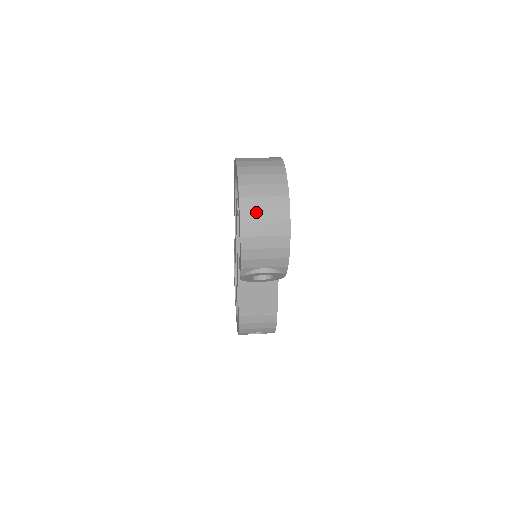
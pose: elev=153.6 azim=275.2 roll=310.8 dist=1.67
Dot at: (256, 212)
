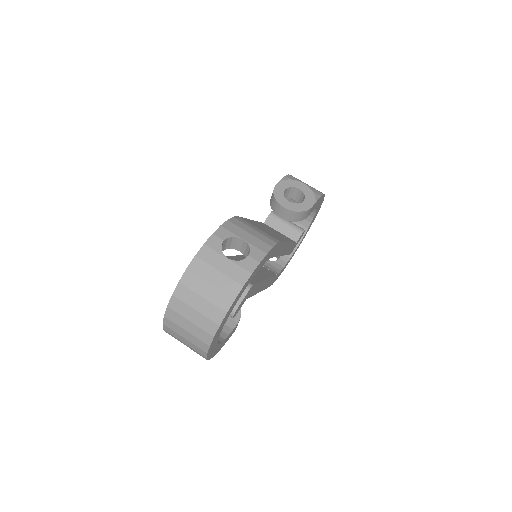
Dot at: (177, 339)
